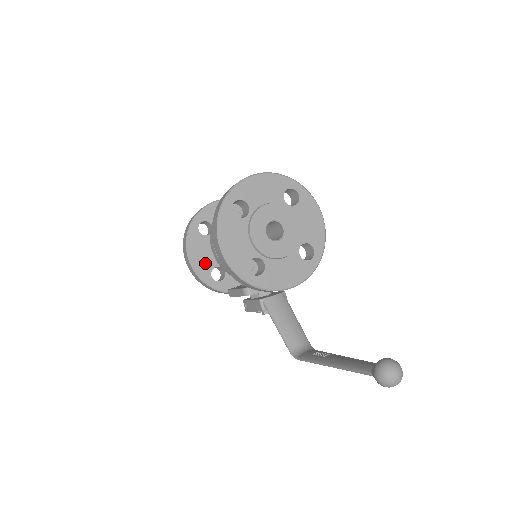
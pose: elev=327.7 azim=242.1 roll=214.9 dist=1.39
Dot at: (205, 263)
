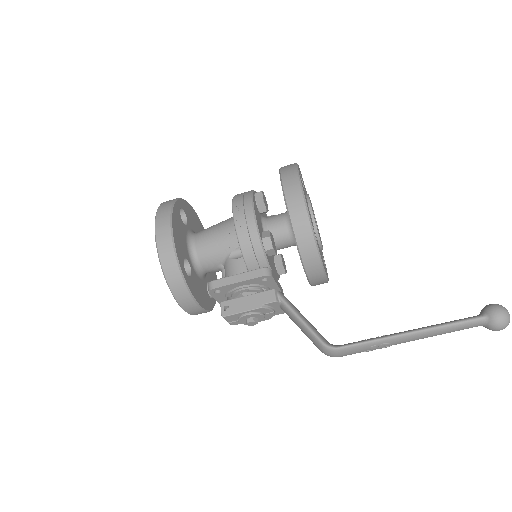
Dot at: (181, 246)
